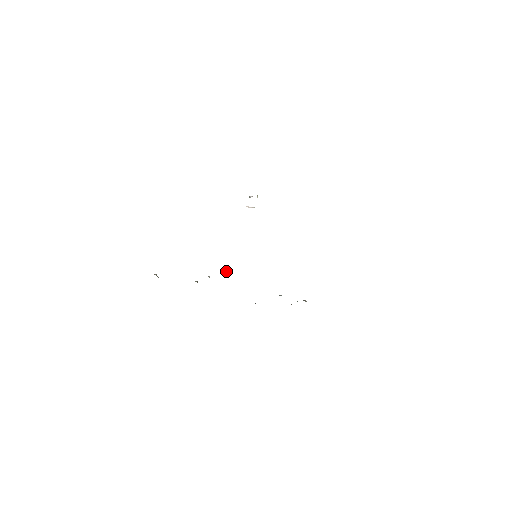
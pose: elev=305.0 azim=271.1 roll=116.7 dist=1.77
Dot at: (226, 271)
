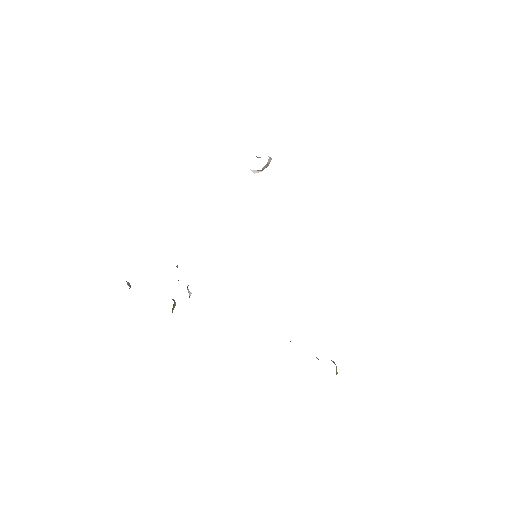
Dot at: occluded
